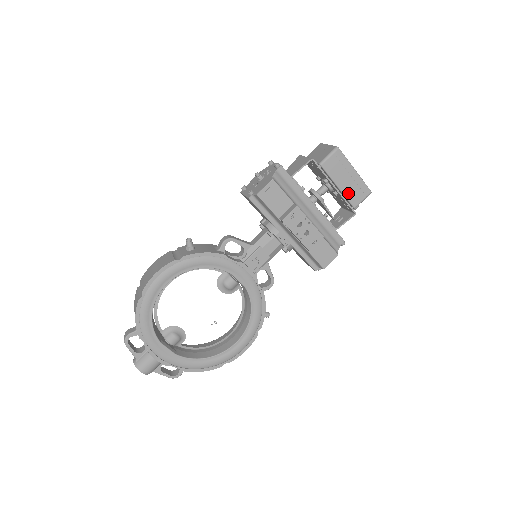
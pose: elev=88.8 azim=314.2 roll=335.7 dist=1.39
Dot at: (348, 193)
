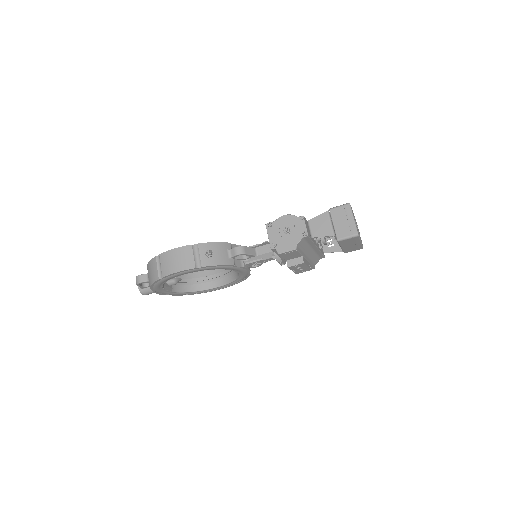
Dot at: (346, 249)
